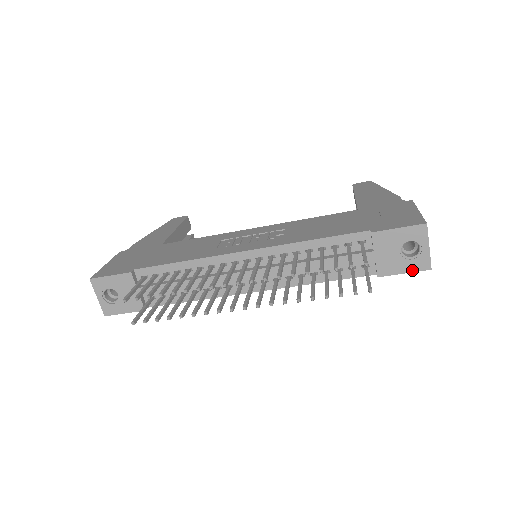
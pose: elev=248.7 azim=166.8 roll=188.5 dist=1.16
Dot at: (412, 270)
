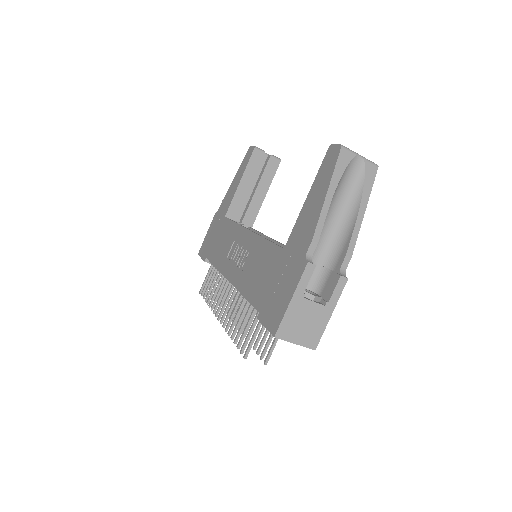
Dot at: occluded
